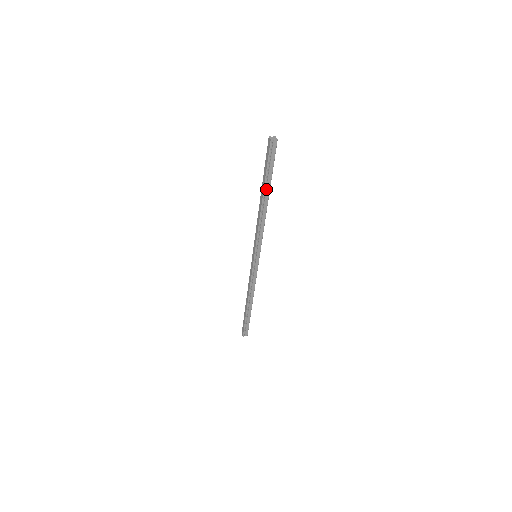
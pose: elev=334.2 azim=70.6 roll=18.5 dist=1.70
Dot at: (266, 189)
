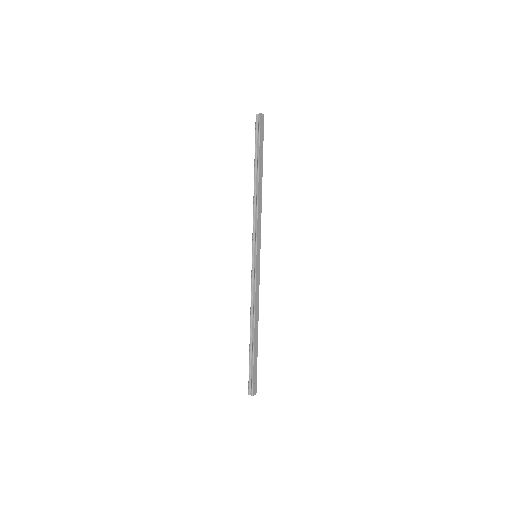
Dot at: (257, 167)
